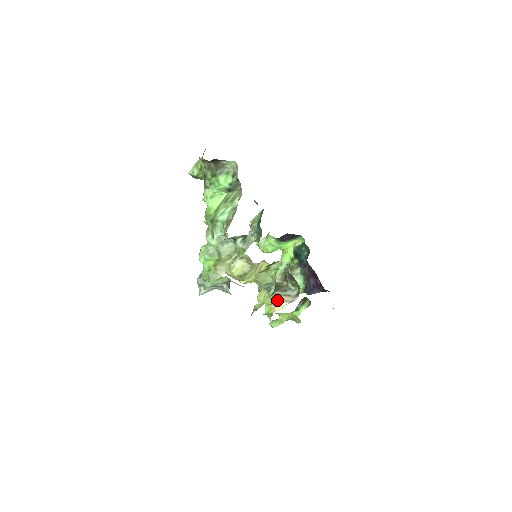
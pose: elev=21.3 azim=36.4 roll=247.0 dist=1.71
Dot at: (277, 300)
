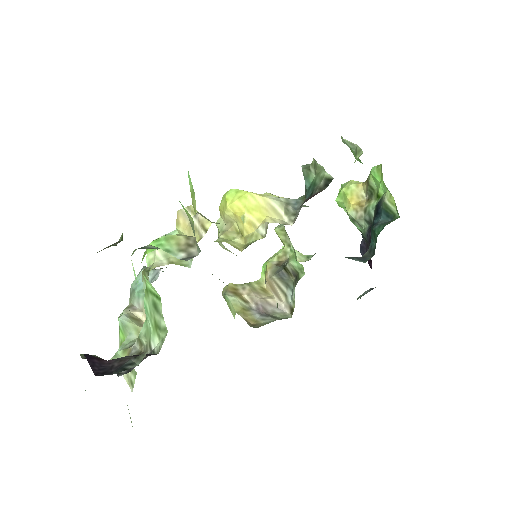
Dot at: (270, 286)
